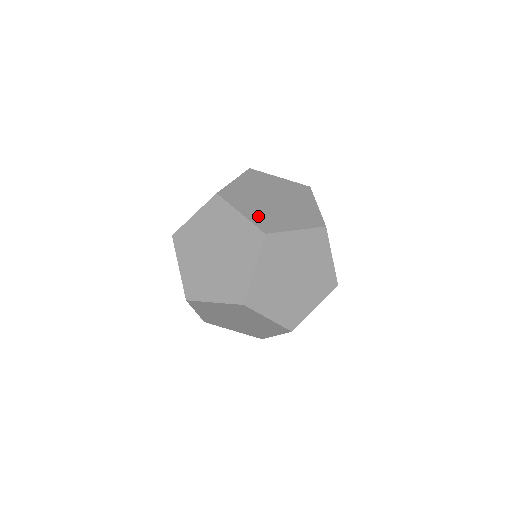
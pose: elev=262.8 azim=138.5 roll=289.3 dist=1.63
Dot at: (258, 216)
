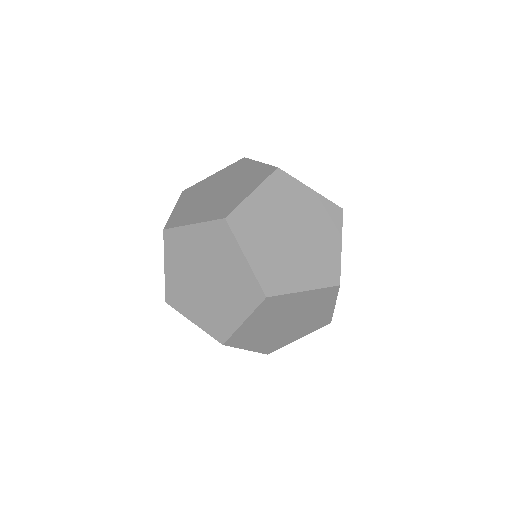
Dot at: (210, 213)
